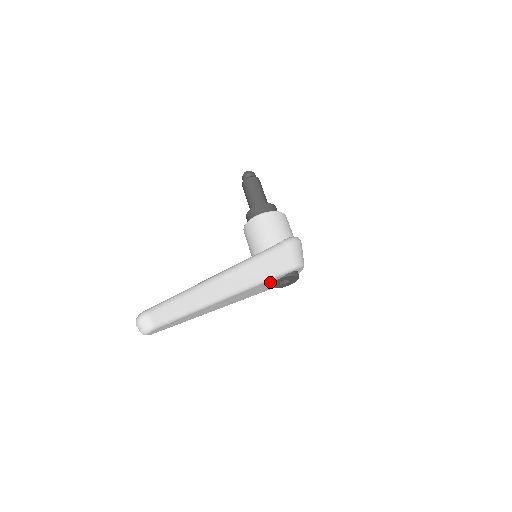
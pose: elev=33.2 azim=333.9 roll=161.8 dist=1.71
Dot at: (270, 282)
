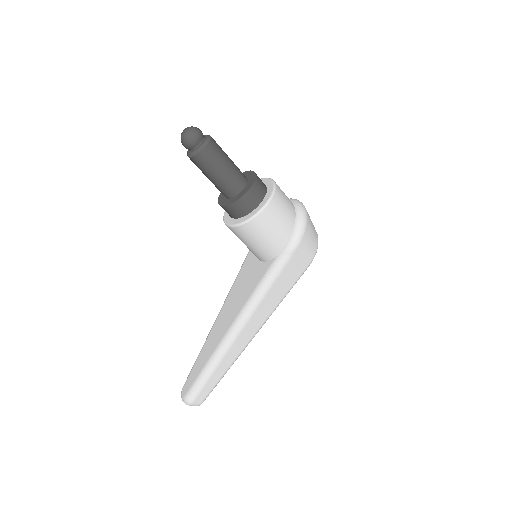
Dot at: occluded
